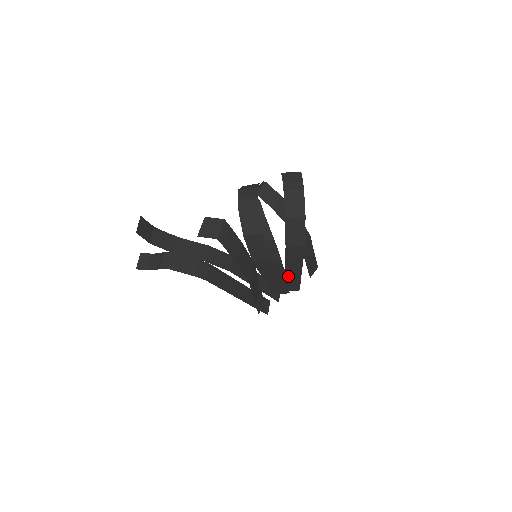
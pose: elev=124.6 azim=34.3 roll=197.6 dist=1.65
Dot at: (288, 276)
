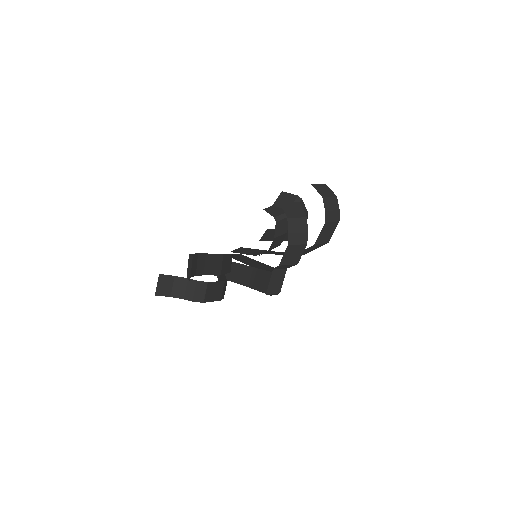
Dot at: occluded
